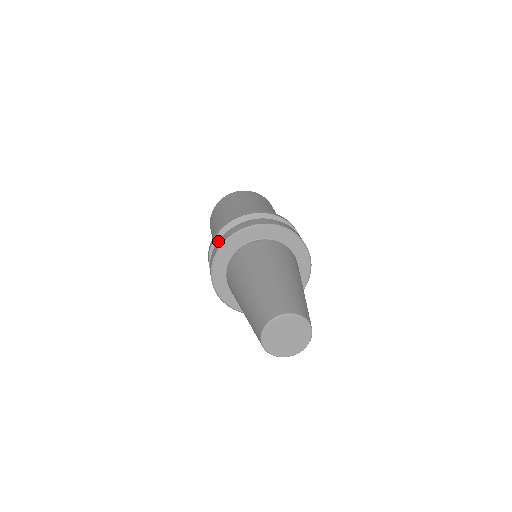
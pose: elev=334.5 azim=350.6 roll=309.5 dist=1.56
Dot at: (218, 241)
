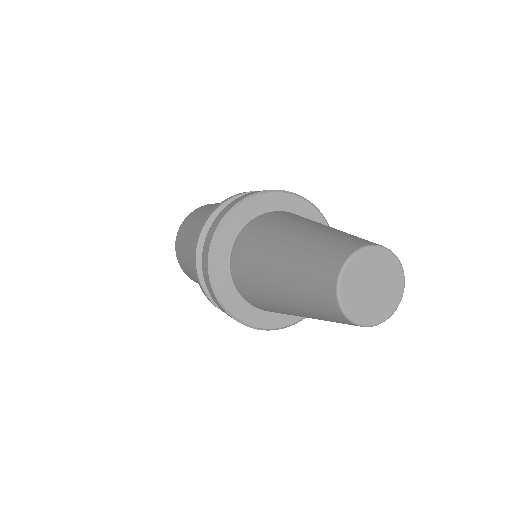
Dot at: (218, 214)
